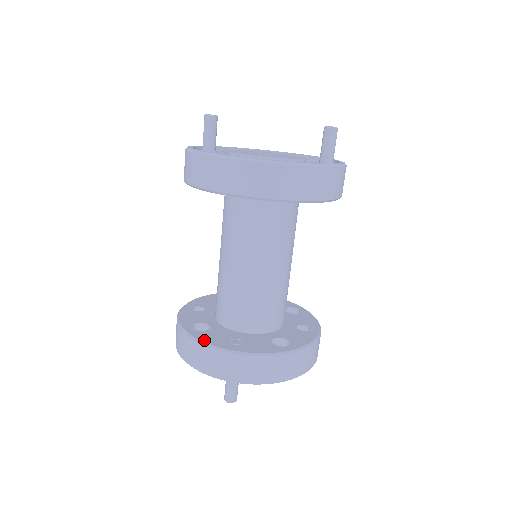
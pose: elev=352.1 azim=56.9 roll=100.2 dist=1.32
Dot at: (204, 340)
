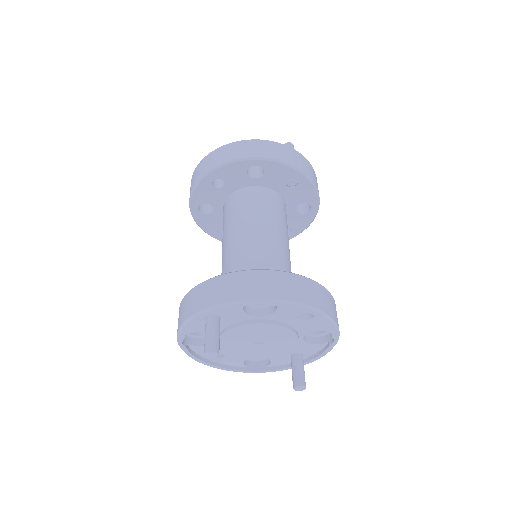
Dot at: occluded
